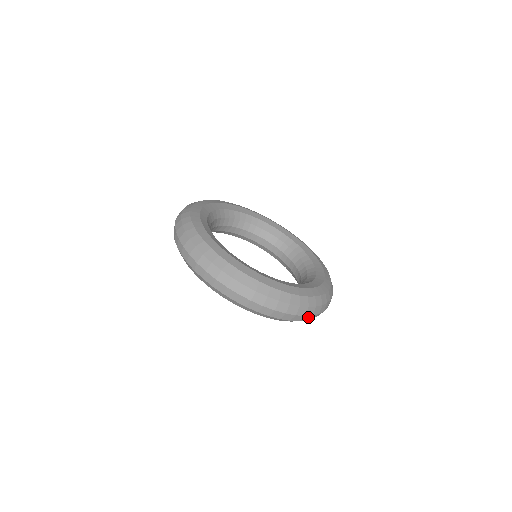
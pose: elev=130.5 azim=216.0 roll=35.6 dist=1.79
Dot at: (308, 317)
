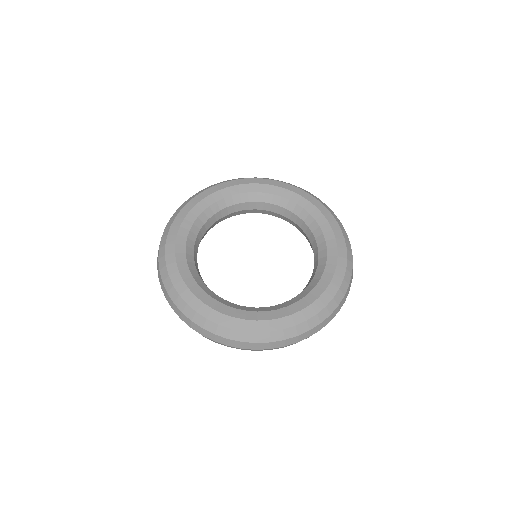
Dot at: occluded
